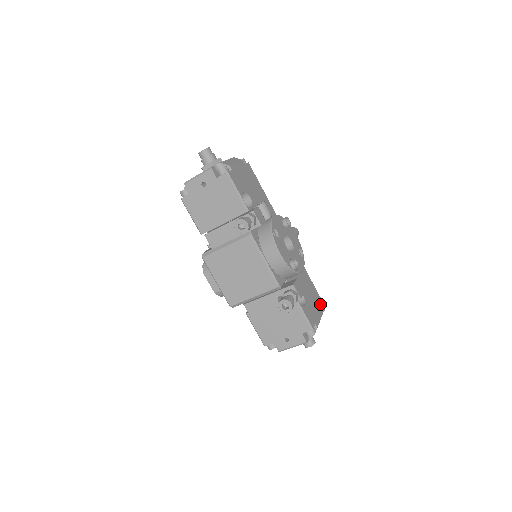
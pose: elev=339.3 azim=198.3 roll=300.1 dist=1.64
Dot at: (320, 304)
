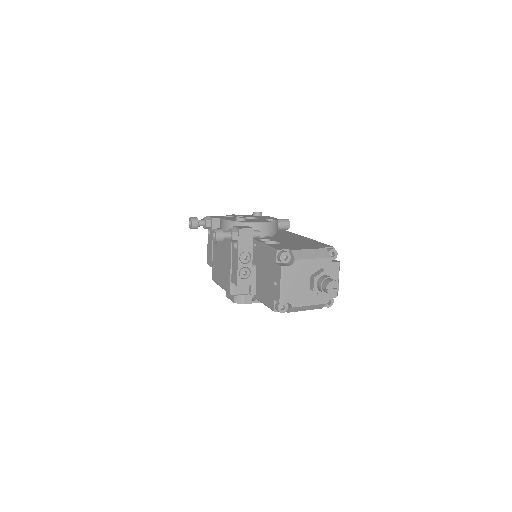
Dot at: (322, 246)
